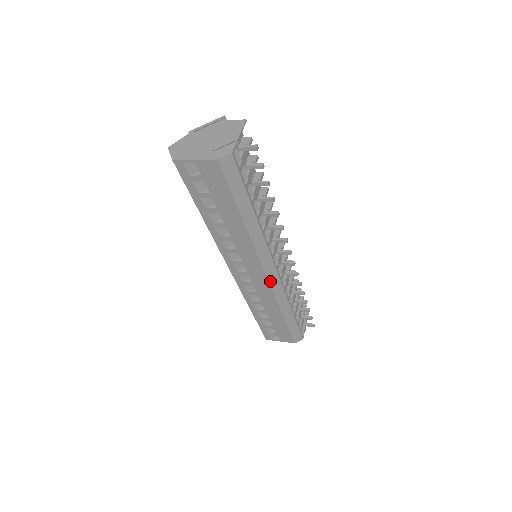
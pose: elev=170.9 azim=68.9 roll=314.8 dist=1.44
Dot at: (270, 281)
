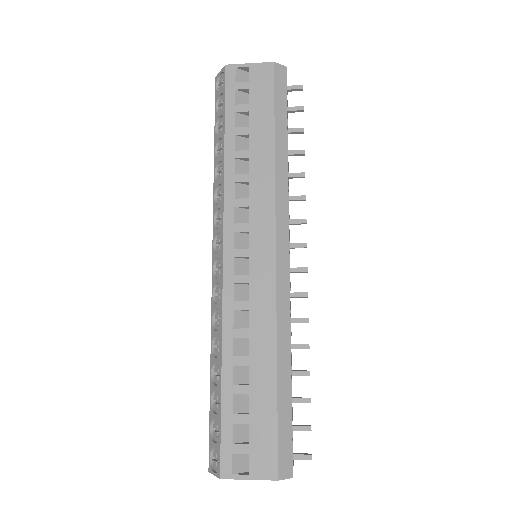
Dot at: (277, 269)
